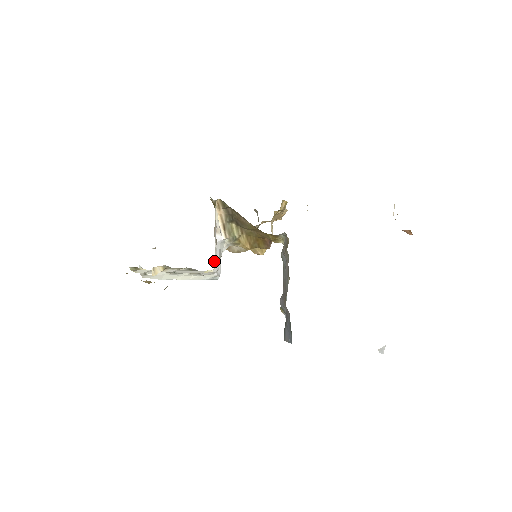
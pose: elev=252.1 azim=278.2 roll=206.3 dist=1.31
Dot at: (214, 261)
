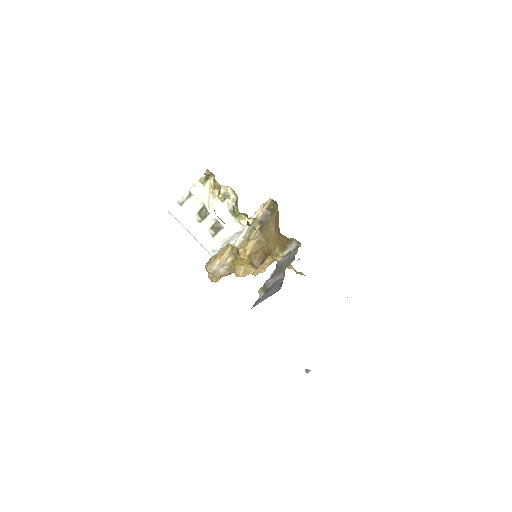
Dot at: occluded
